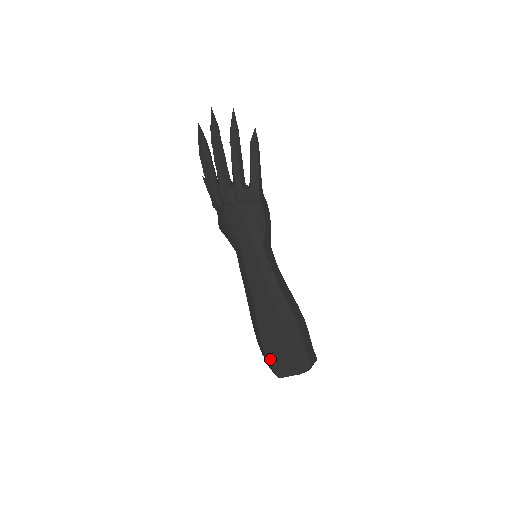
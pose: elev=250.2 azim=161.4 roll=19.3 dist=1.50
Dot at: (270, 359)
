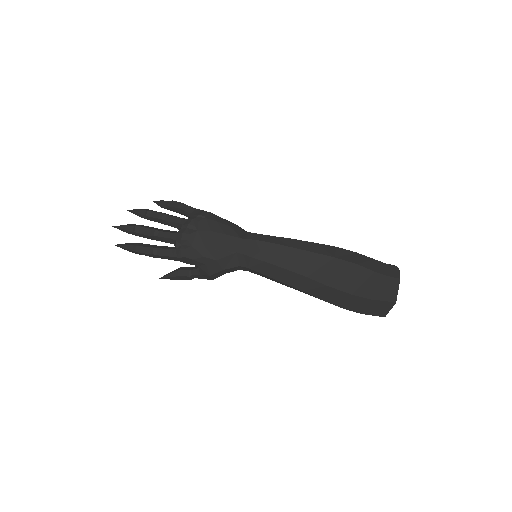
Dot at: (368, 295)
